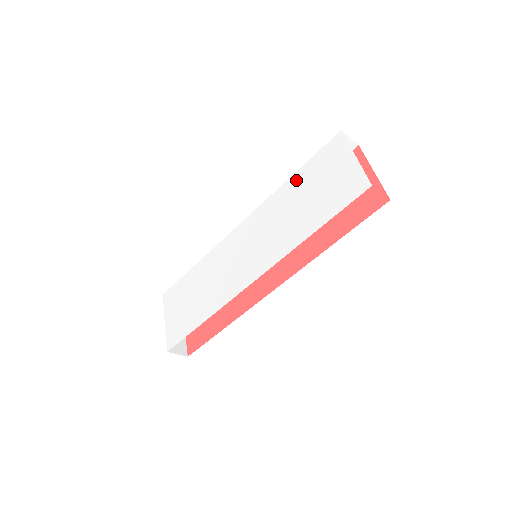
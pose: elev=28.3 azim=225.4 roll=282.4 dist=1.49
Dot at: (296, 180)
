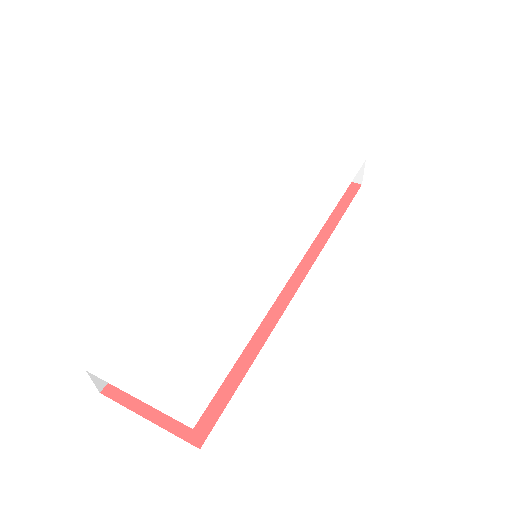
Dot at: (270, 176)
